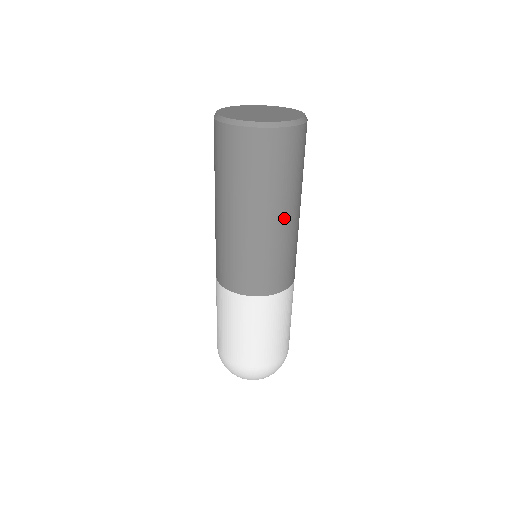
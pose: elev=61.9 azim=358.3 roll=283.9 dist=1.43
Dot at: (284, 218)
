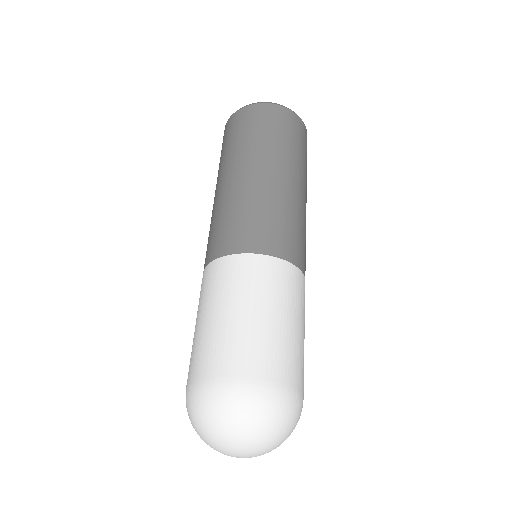
Dot at: (298, 185)
